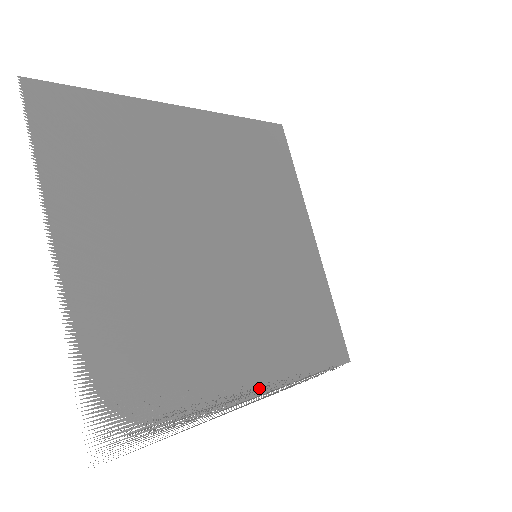
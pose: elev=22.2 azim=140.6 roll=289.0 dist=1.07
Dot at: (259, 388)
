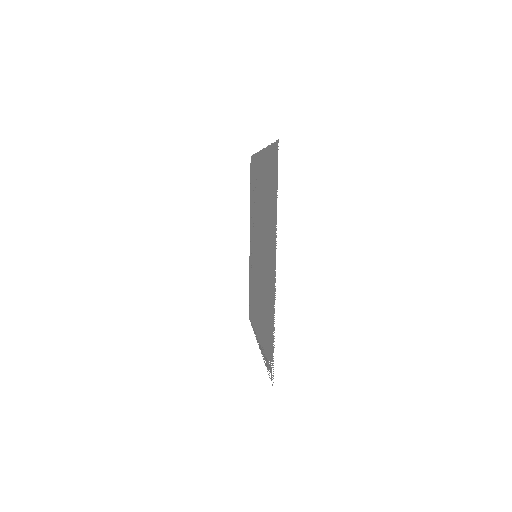
Dot at: (258, 337)
